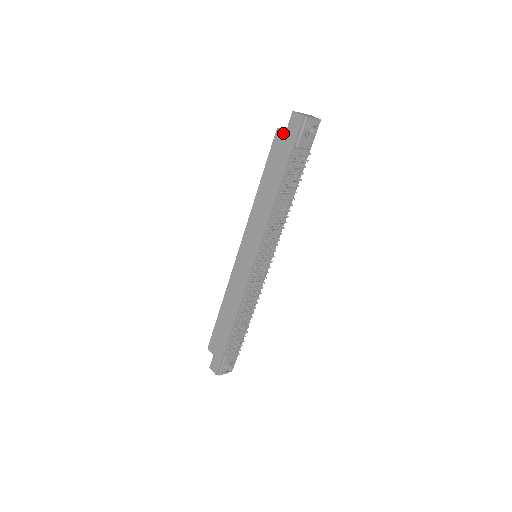
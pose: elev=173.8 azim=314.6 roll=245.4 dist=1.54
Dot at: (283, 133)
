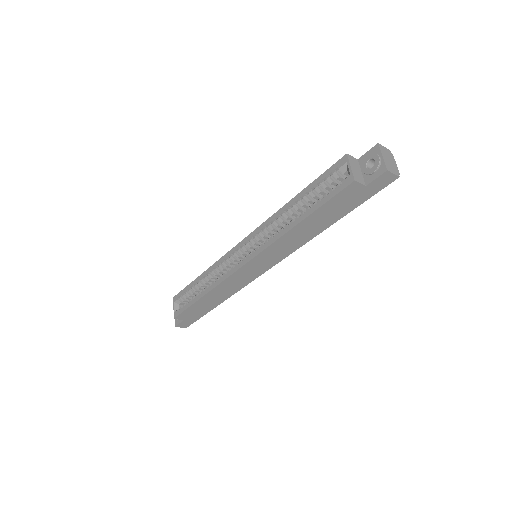
Dot at: (361, 187)
